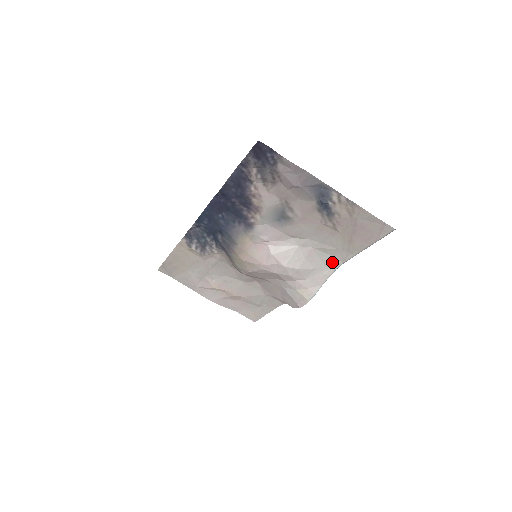
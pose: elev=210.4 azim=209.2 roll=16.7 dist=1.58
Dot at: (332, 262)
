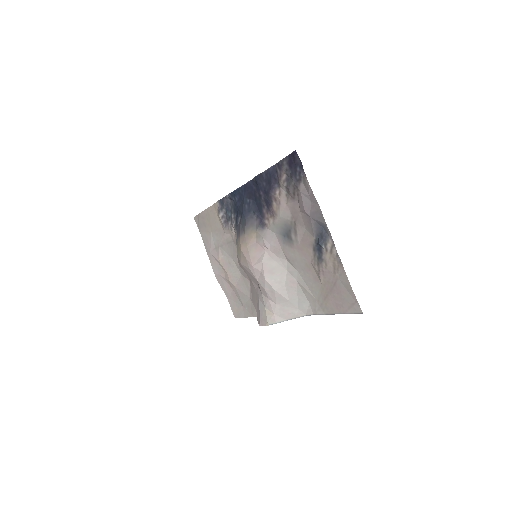
Dot at: (306, 306)
